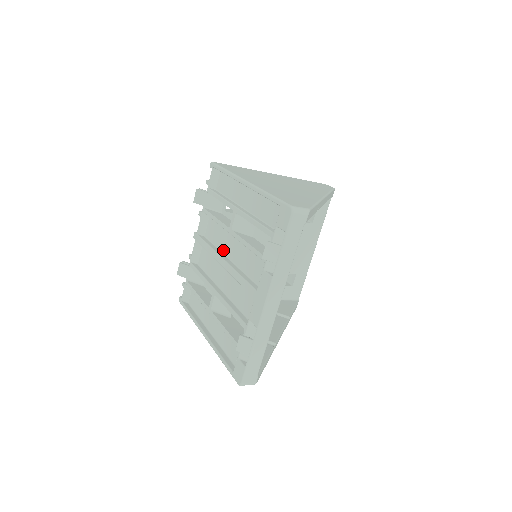
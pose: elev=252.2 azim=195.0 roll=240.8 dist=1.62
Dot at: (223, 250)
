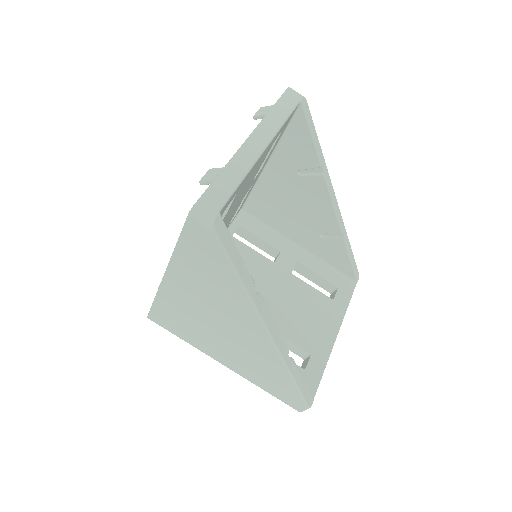
Dot at: occluded
